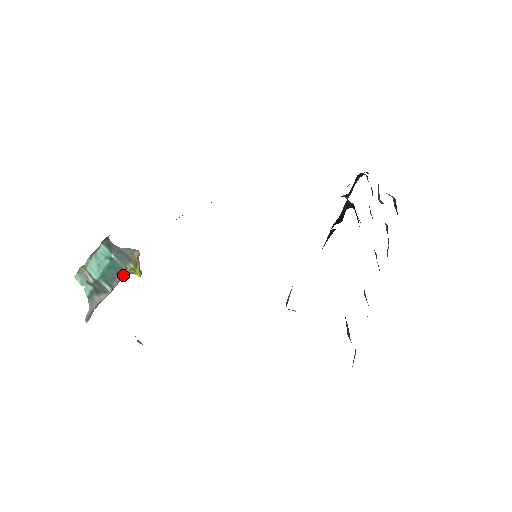
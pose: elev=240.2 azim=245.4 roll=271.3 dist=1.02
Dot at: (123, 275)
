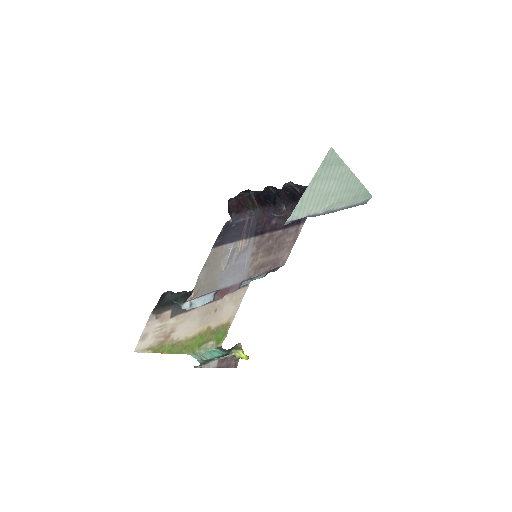
Dot at: (229, 355)
